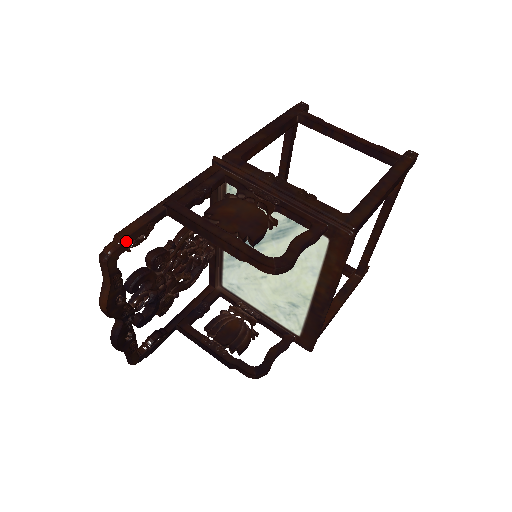
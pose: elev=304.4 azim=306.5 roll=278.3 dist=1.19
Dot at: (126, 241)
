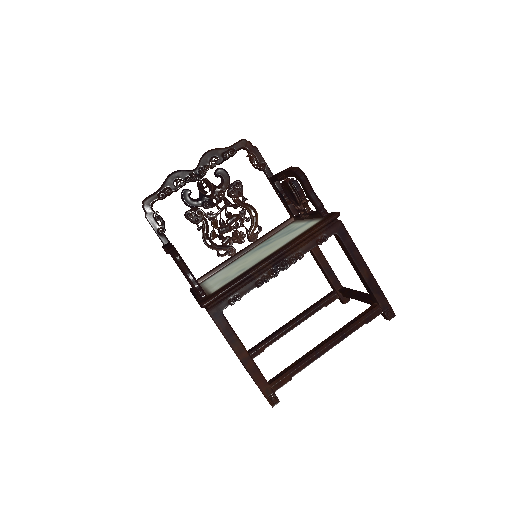
Dot at: (255, 150)
